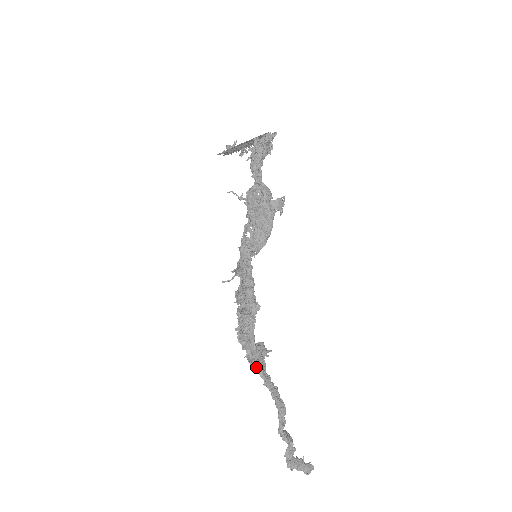
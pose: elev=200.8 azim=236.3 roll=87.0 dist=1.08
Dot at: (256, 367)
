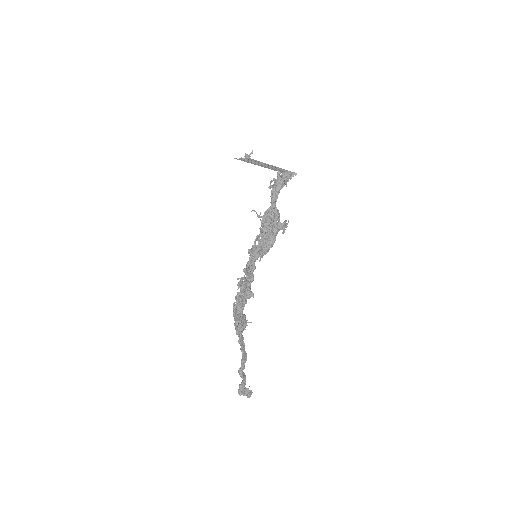
Dot at: (239, 332)
